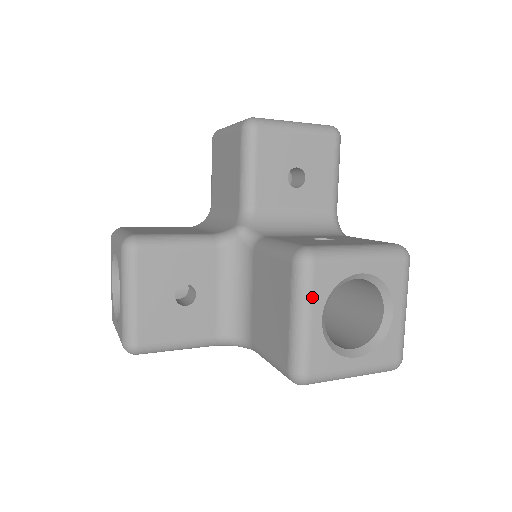
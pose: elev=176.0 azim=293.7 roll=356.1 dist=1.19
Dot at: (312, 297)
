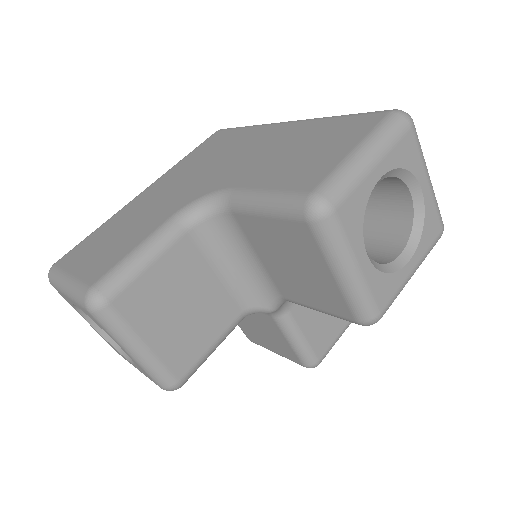
Dot at: occluded
